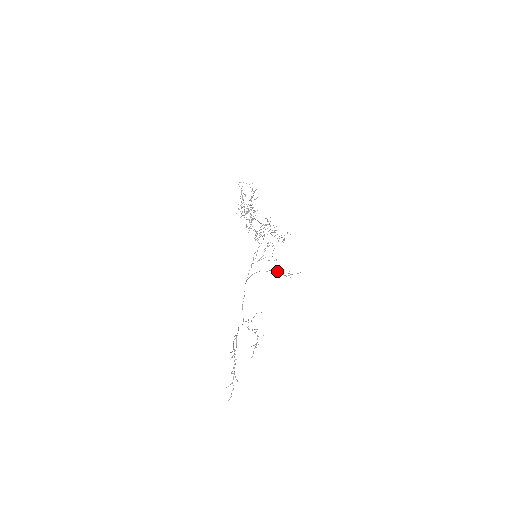
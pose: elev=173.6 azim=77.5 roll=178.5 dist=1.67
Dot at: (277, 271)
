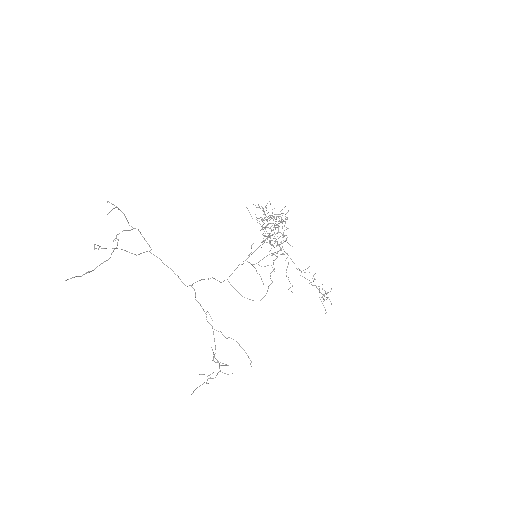
Dot at: (274, 269)
